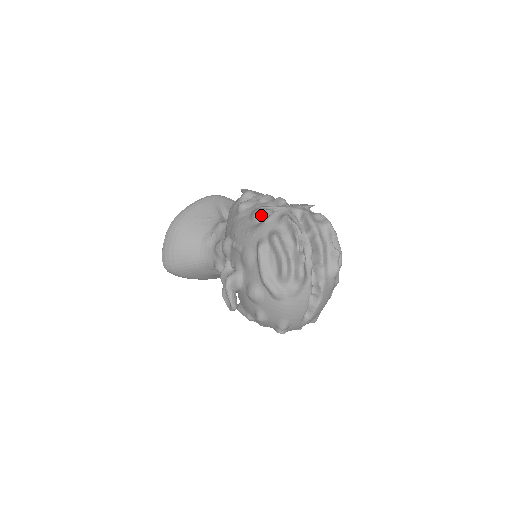
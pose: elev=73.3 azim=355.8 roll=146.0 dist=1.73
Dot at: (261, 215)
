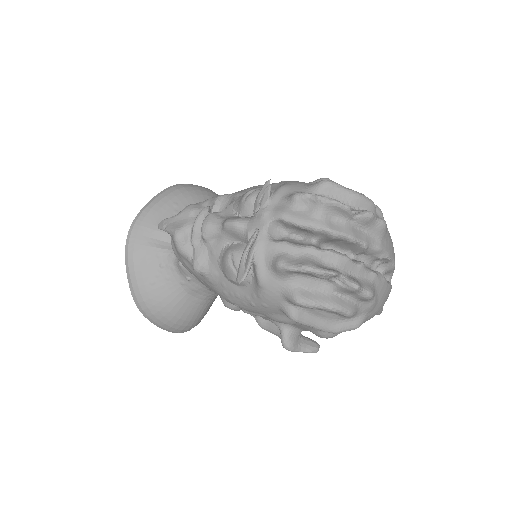
Dot at: occluded
